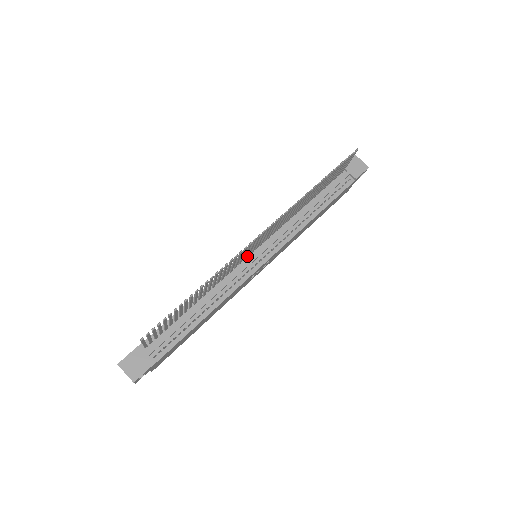
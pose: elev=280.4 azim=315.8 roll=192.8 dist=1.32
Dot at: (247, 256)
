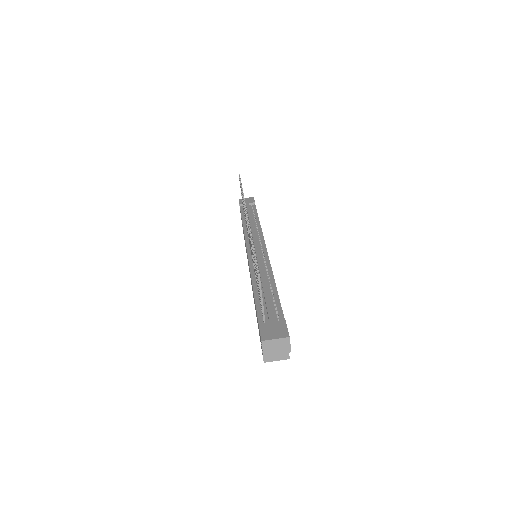
Dot at: occluded
